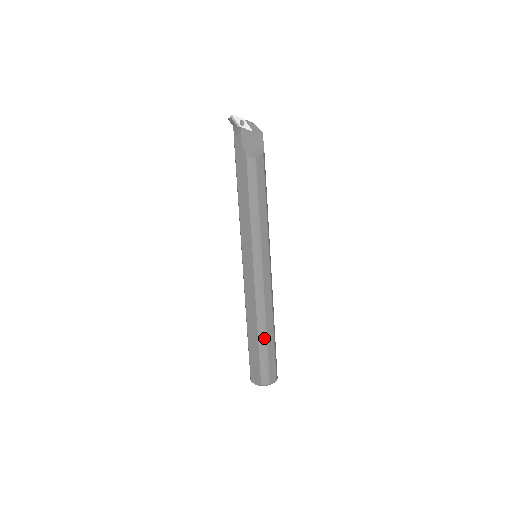
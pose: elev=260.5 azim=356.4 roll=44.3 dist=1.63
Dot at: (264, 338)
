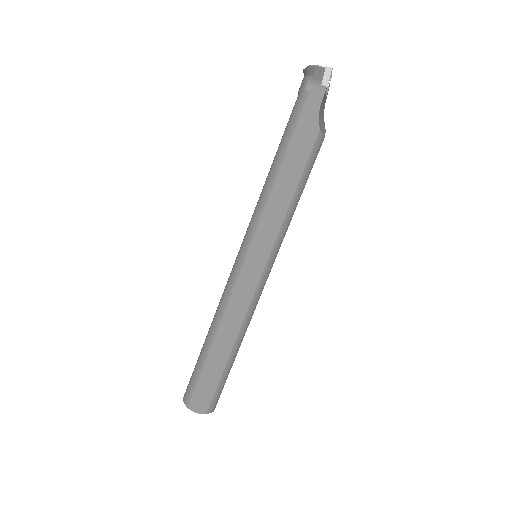
Dot at: (233, 360)
